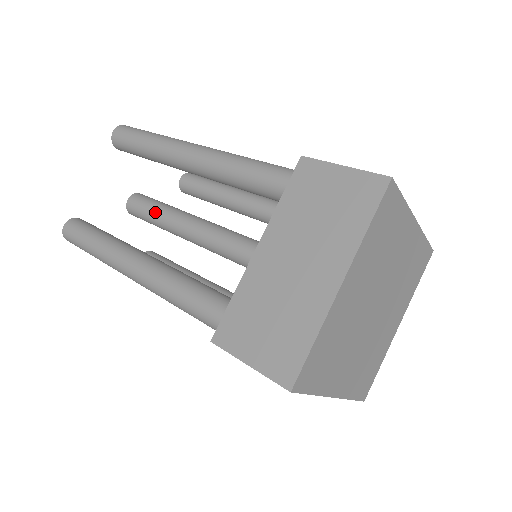
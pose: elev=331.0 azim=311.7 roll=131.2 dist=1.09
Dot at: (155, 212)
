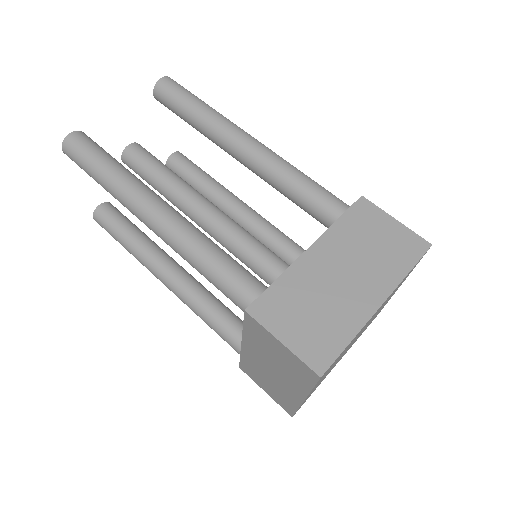
Dot at: (153, 187)
